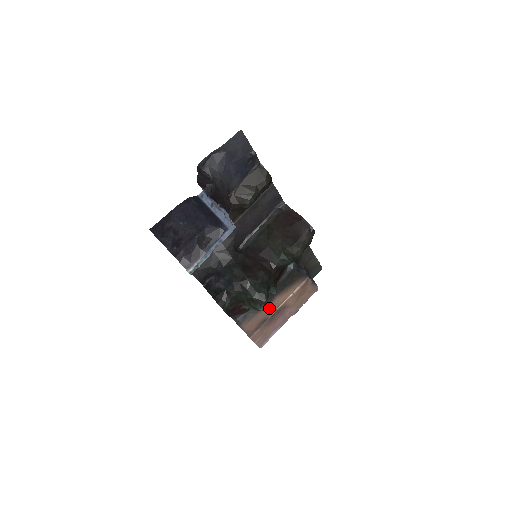
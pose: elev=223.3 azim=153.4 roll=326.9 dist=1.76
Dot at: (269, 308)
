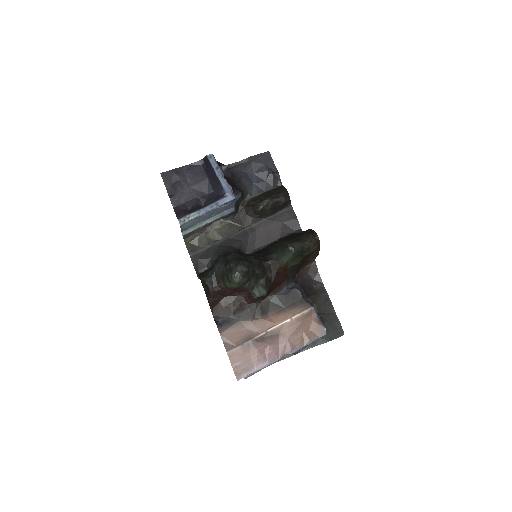
Dot at: (258, 324)
